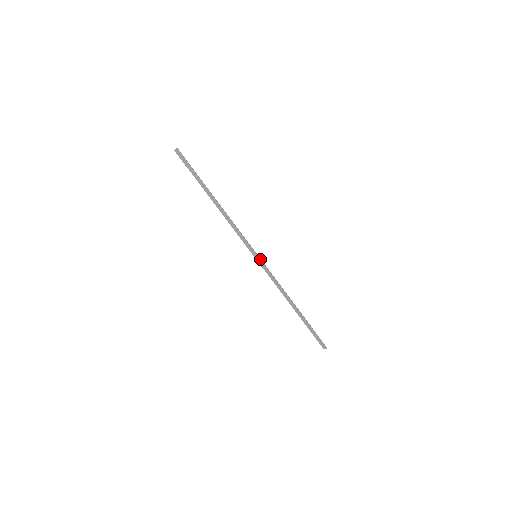
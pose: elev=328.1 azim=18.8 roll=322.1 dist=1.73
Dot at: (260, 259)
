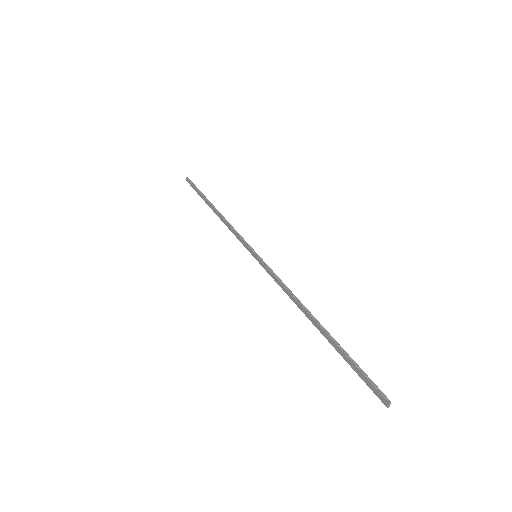
Dot at: (259, 258)
